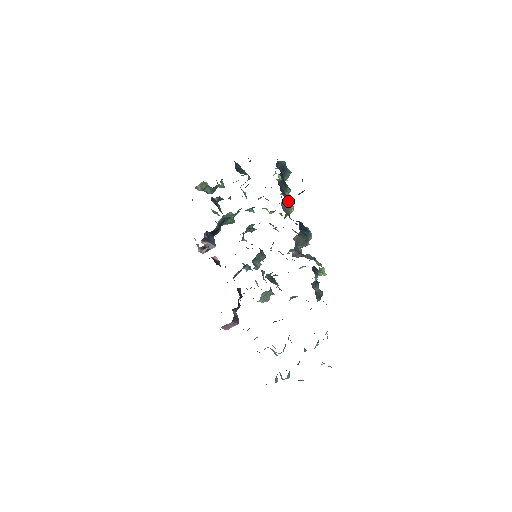
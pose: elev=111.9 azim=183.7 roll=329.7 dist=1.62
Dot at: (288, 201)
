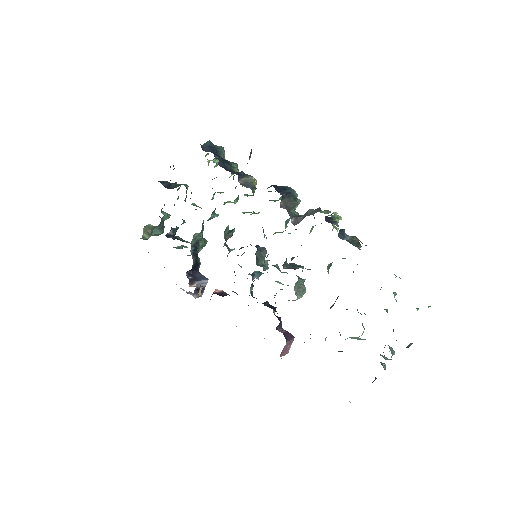
Dot at: (243, 175)
